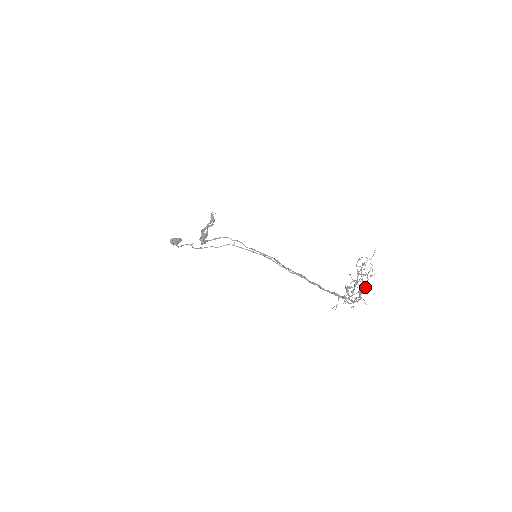
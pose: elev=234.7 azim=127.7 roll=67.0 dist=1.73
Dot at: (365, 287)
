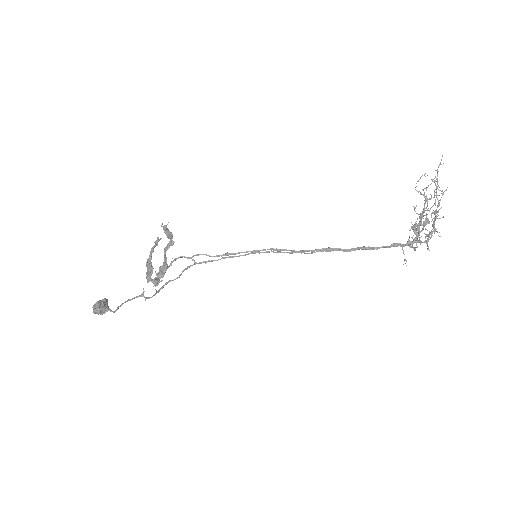
Dot at: occluded
